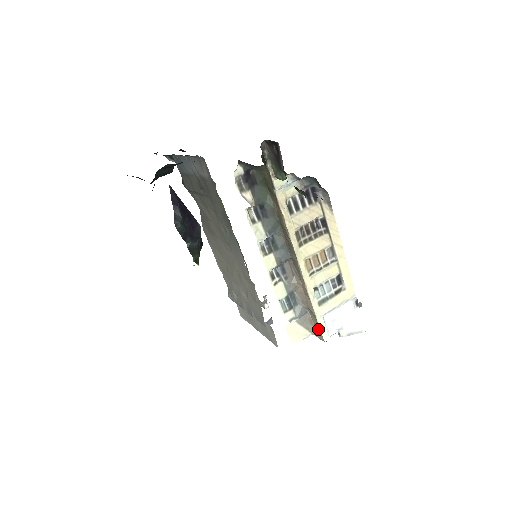
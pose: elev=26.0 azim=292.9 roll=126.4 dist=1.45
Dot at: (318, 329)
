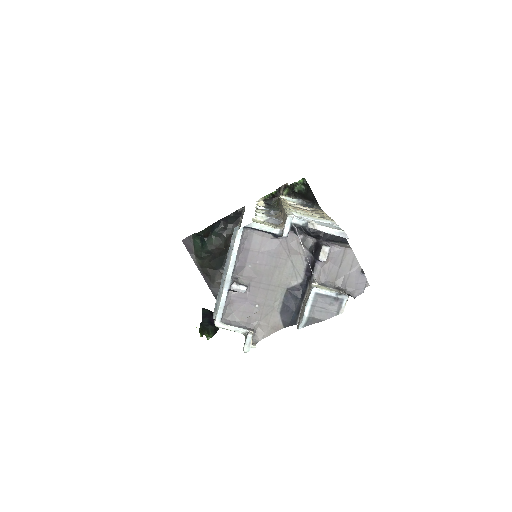
Dot at: (285, 217)
